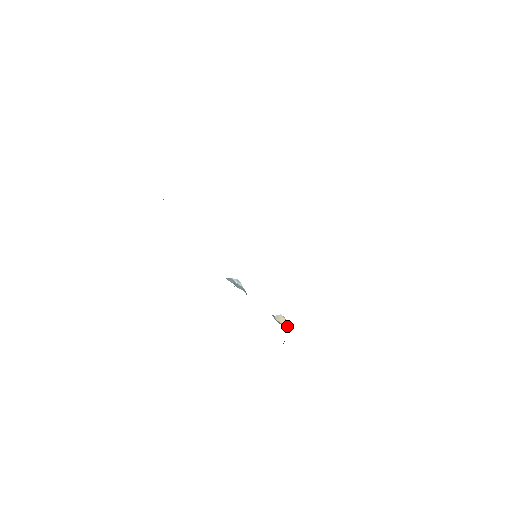
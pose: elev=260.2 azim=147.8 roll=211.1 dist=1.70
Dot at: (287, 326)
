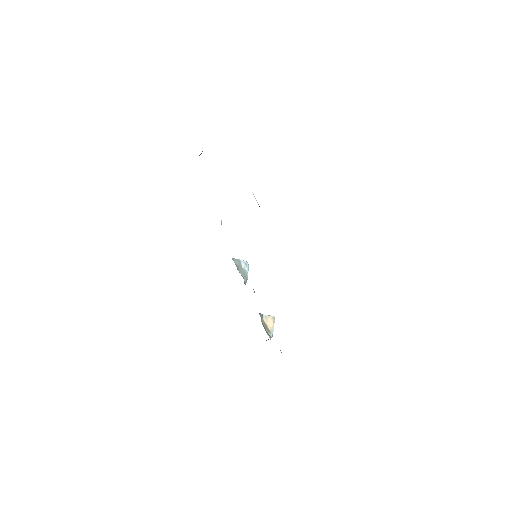
Dot at: (271, 330)
